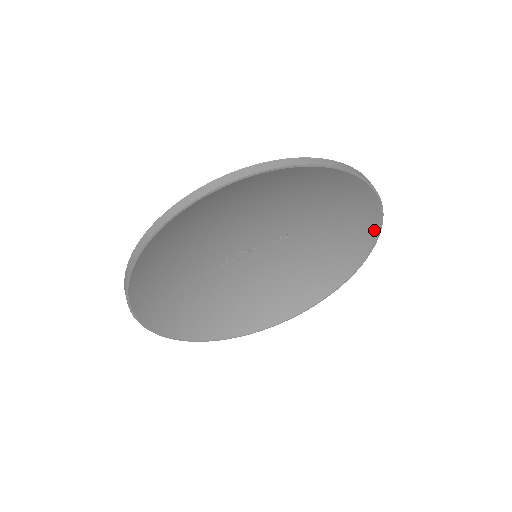
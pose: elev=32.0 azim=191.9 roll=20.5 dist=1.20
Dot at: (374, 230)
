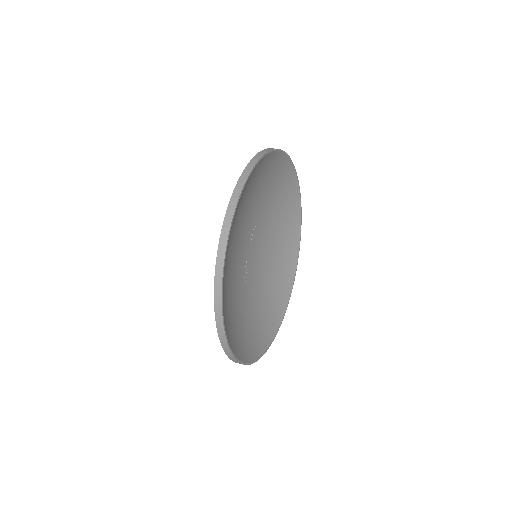
Dot at: (289, 165)
